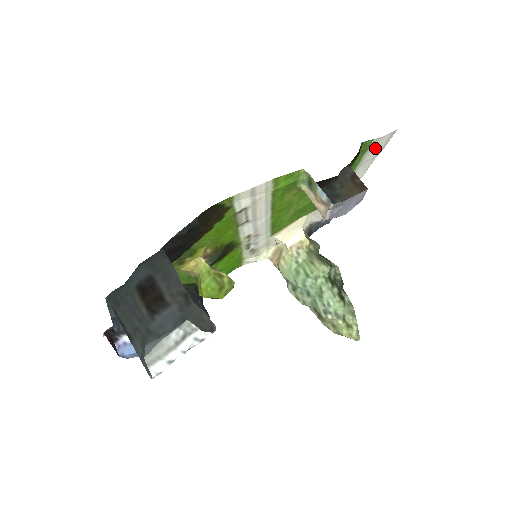
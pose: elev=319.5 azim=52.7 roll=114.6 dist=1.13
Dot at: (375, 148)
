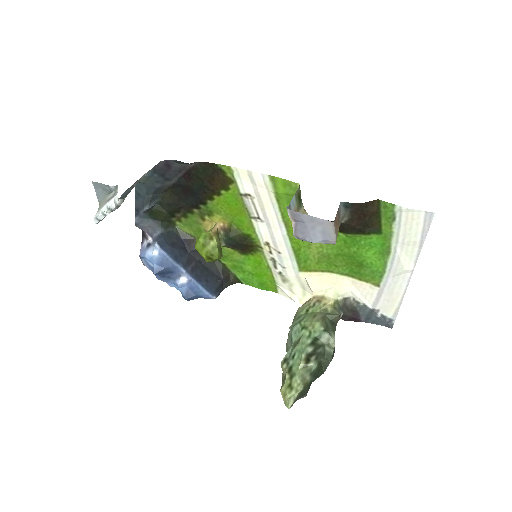
Dot at: (409, 226)
